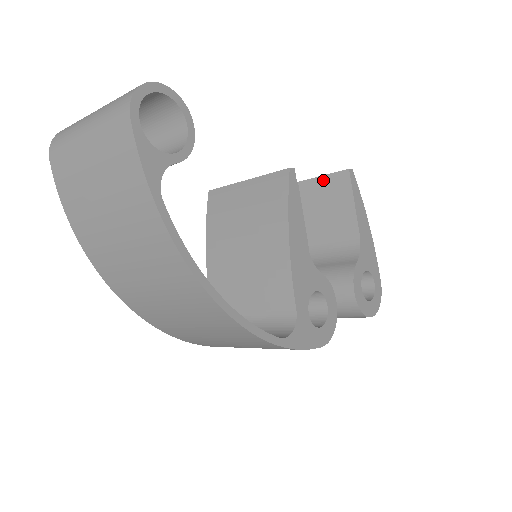
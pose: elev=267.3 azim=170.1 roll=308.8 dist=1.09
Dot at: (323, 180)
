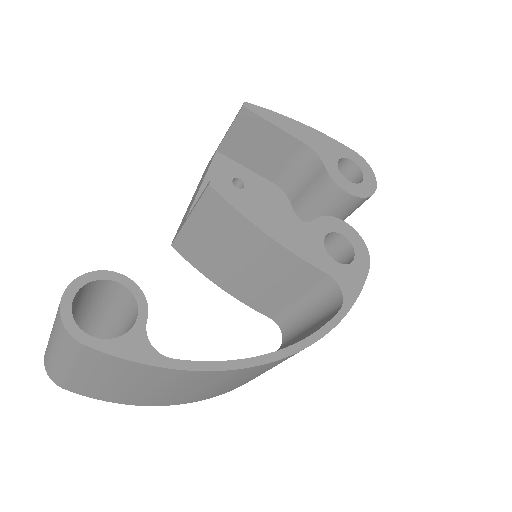
Dot at: (233, 132)
